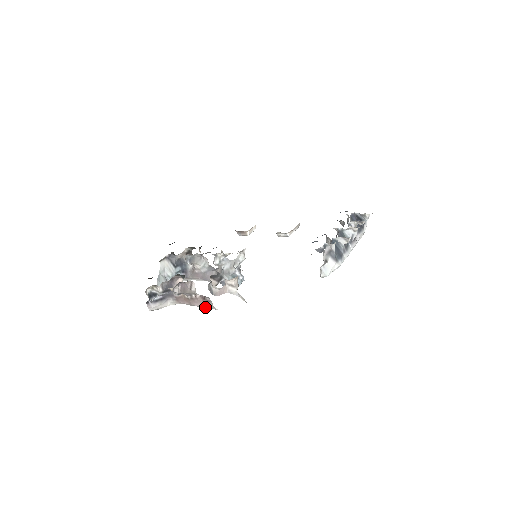
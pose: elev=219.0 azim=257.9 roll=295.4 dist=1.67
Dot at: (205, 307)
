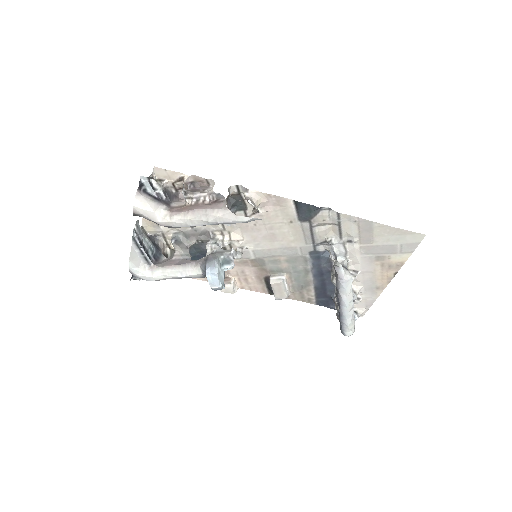
Dot at: (210, 211)
